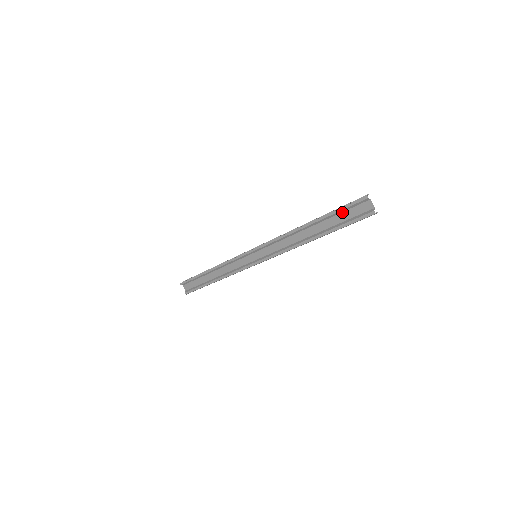
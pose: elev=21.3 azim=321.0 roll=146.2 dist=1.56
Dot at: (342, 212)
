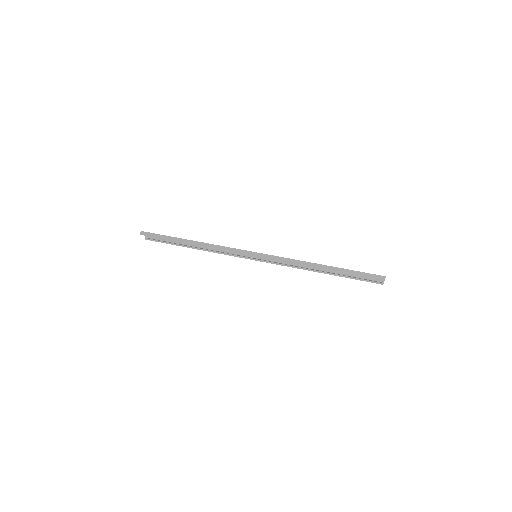
Dot at: (358, 273)
